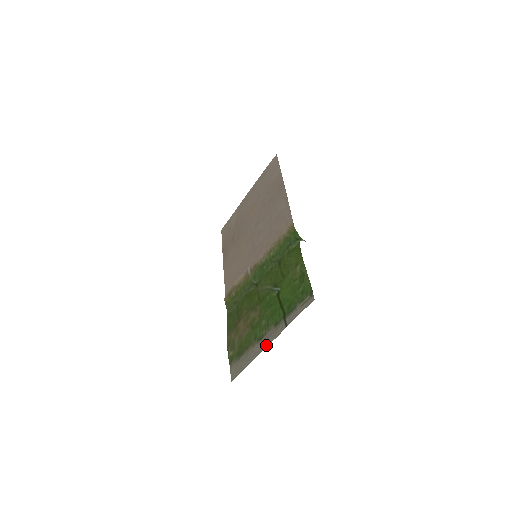
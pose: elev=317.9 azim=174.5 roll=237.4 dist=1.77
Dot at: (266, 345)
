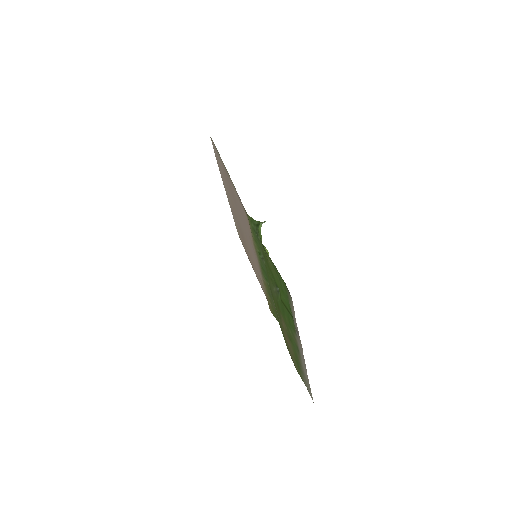
Dot at: (303, 359)
